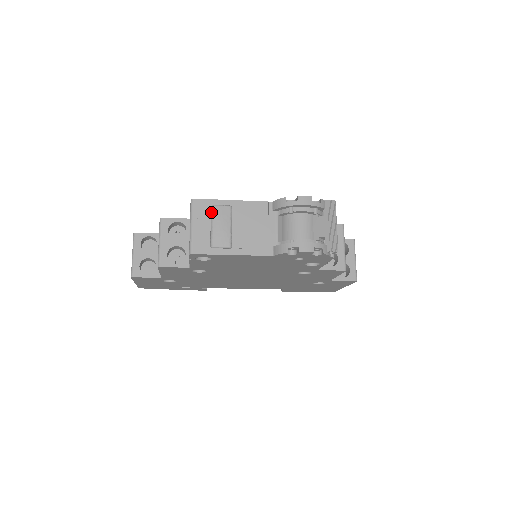
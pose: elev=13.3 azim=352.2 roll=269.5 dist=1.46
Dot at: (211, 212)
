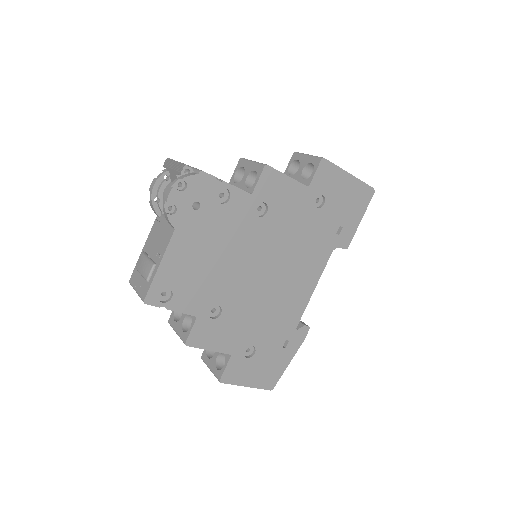
Dot at: (137, 270)
